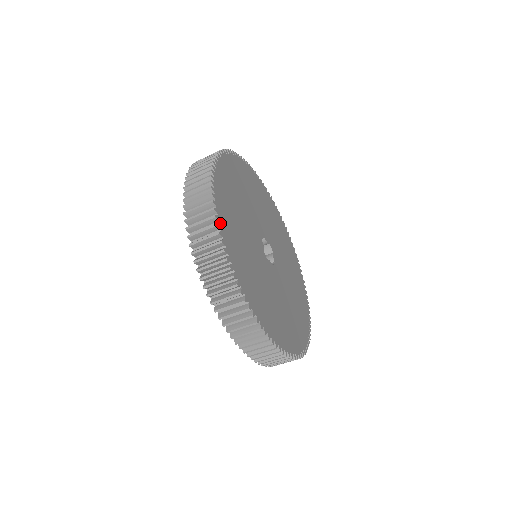
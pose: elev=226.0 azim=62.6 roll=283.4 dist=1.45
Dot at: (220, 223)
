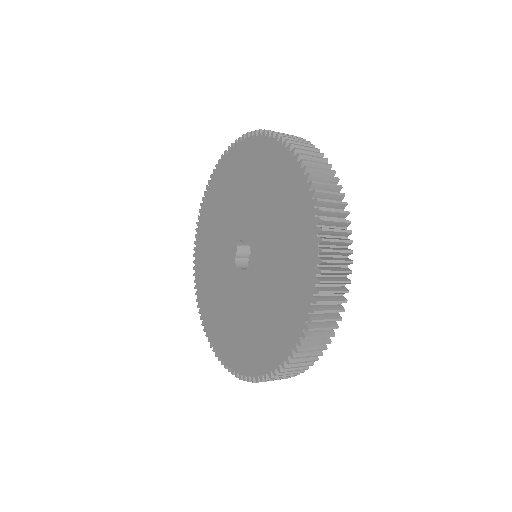
Dot at: occluded
